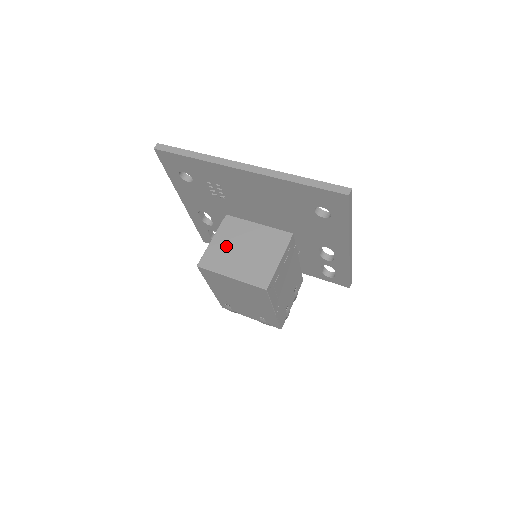
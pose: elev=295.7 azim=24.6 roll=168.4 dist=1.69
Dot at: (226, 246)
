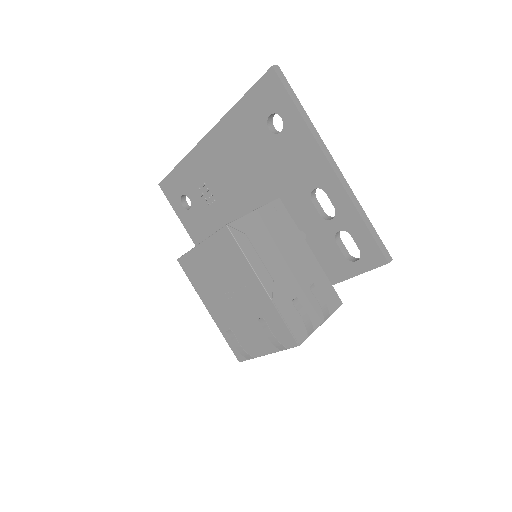
Dot at: occluded
